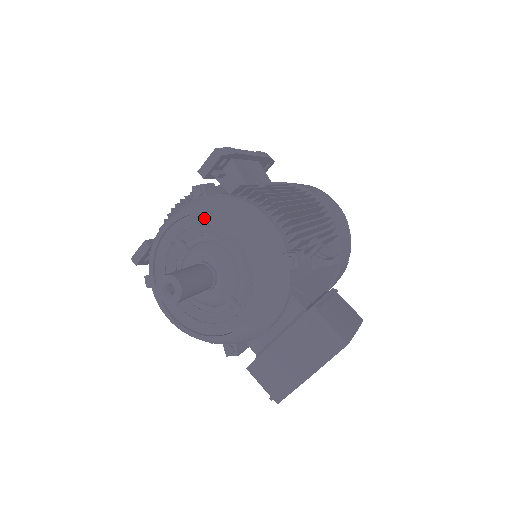
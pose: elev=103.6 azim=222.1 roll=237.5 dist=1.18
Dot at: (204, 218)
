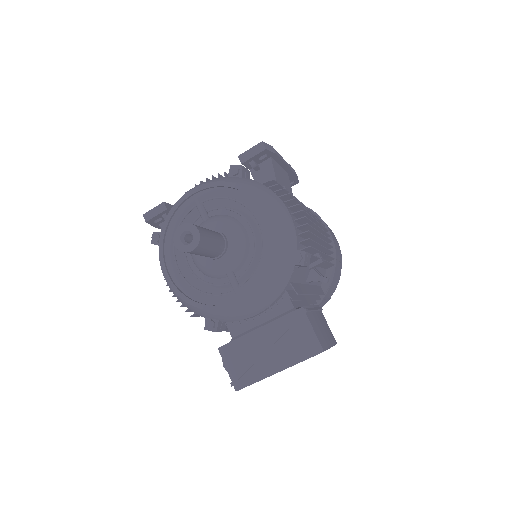
Dot at: (234, 193)
